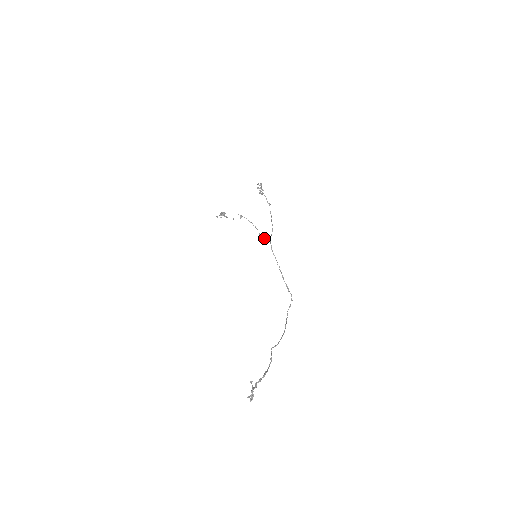
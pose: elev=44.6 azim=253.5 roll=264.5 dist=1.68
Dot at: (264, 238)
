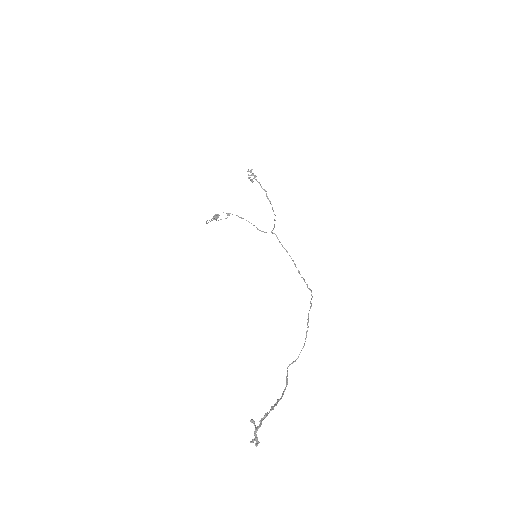
Dot at: (264, 232)
